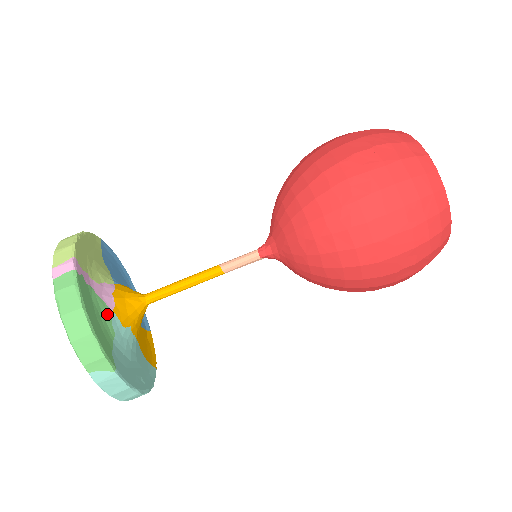
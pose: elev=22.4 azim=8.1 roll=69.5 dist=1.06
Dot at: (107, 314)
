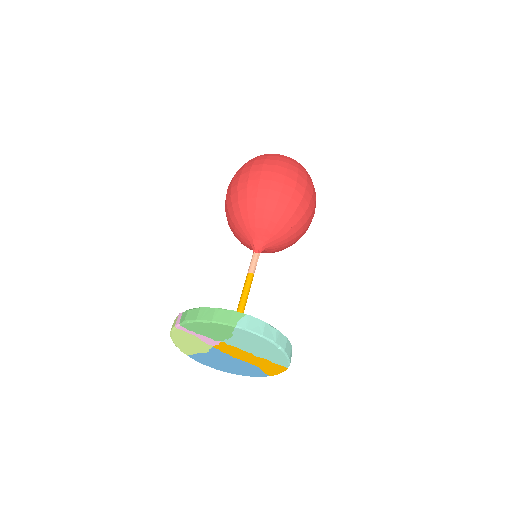
Dot at: occluded
